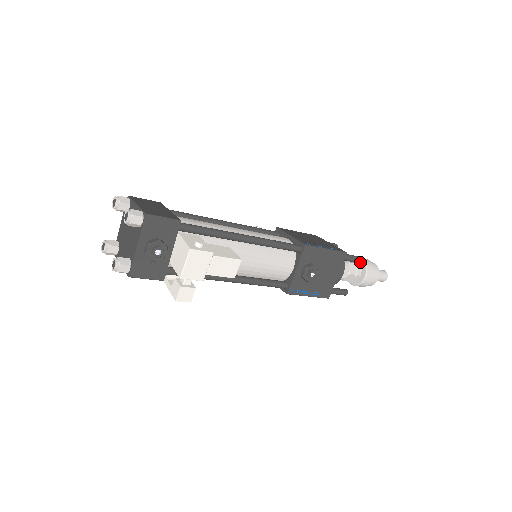
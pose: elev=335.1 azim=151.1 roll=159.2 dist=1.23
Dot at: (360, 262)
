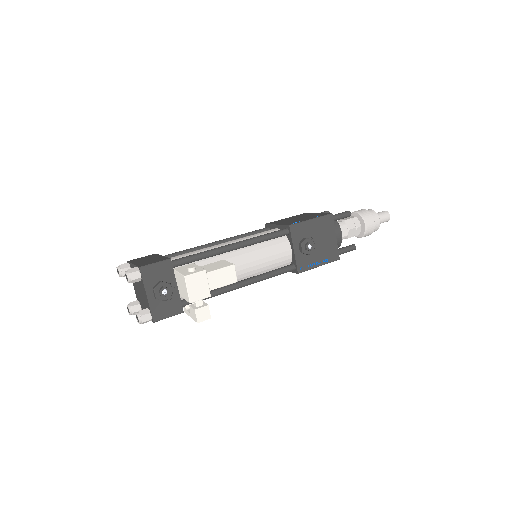
Dot at: (355, 215)
